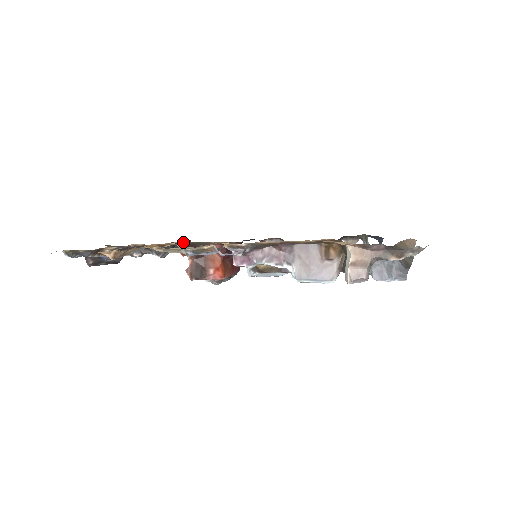
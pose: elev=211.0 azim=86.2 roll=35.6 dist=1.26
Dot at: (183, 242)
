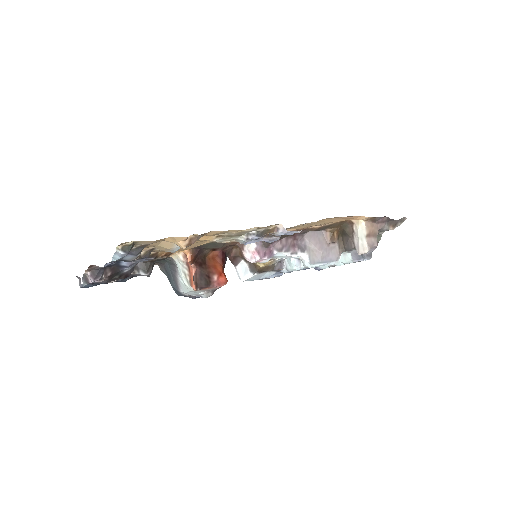
Dot at: occluded
